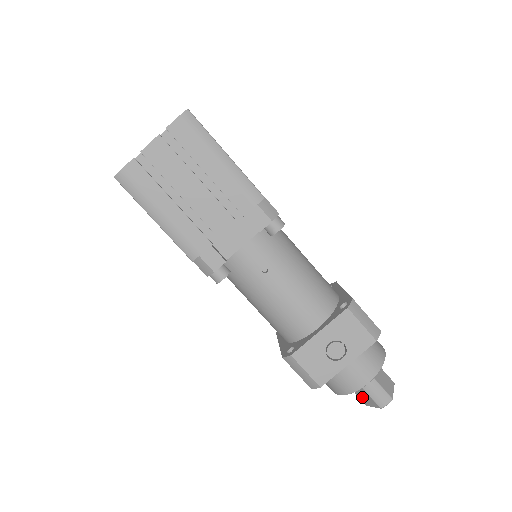
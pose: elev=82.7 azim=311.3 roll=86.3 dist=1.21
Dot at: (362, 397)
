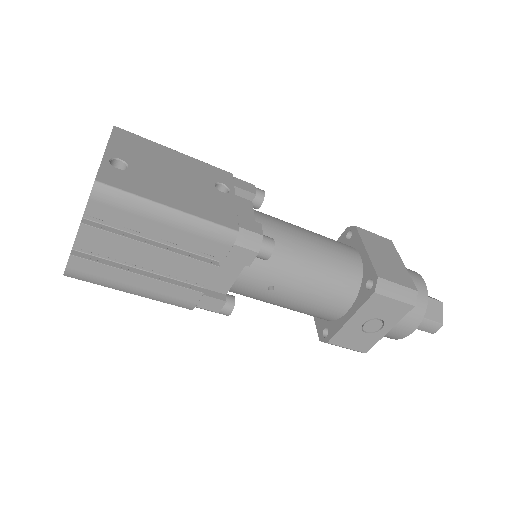
Dot at: occluded
